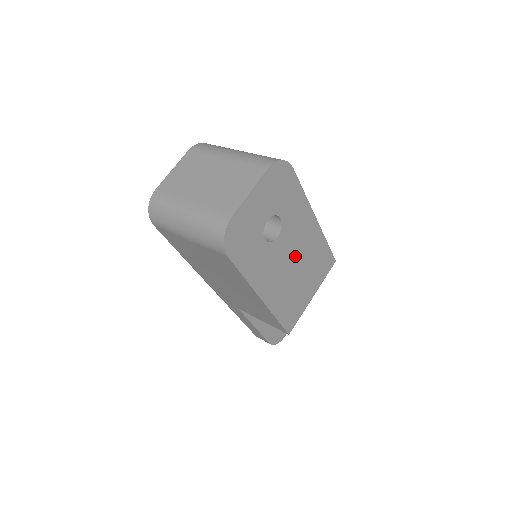
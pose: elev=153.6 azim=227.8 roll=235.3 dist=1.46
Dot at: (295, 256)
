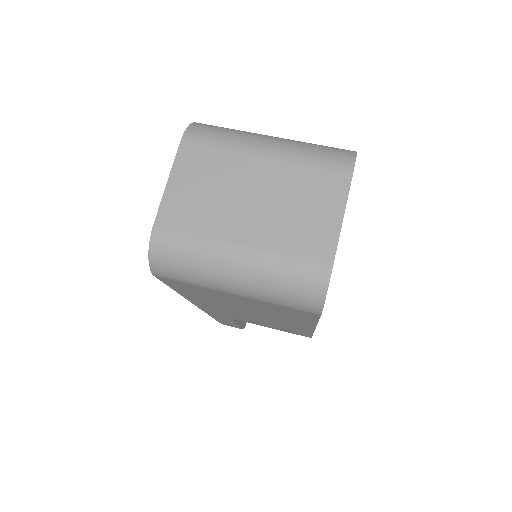
Dot at: occluded
